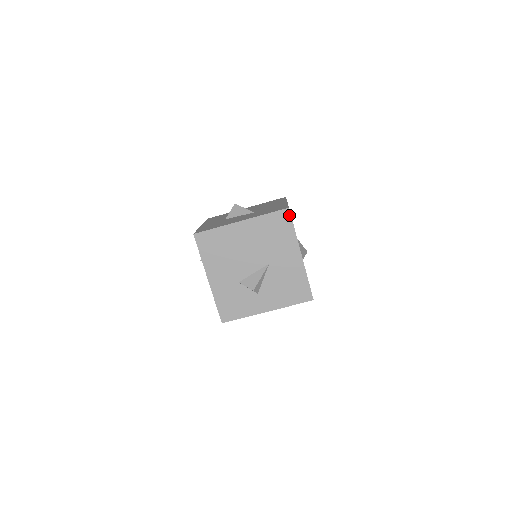
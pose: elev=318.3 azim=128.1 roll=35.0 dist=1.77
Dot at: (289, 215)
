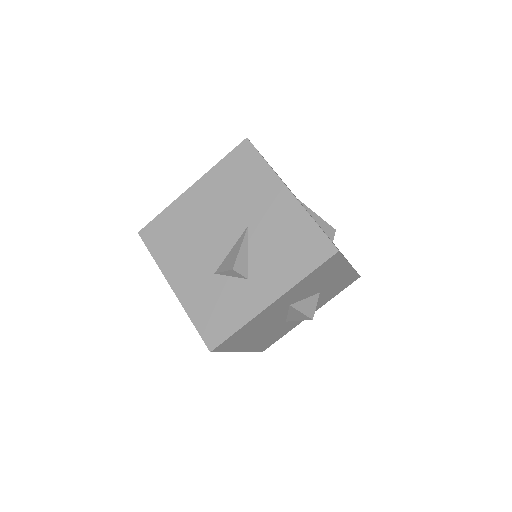
Dot at: (251, 146)
